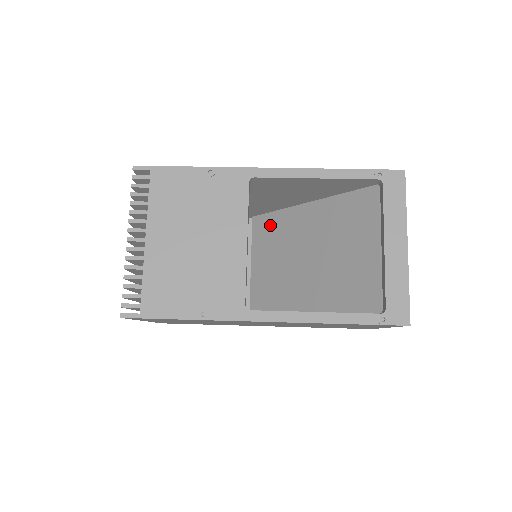
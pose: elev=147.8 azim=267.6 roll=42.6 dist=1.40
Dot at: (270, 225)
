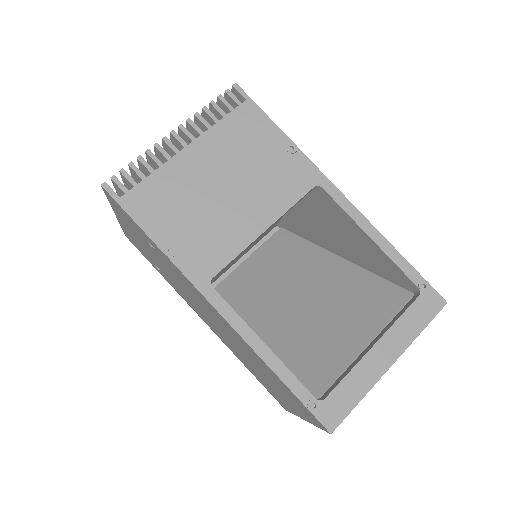
Dot at: (289, 246)
